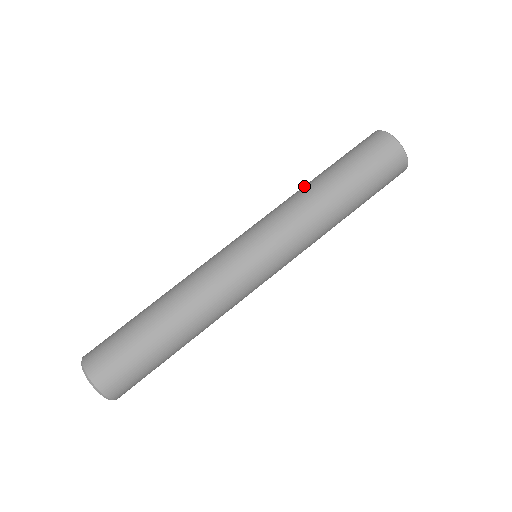
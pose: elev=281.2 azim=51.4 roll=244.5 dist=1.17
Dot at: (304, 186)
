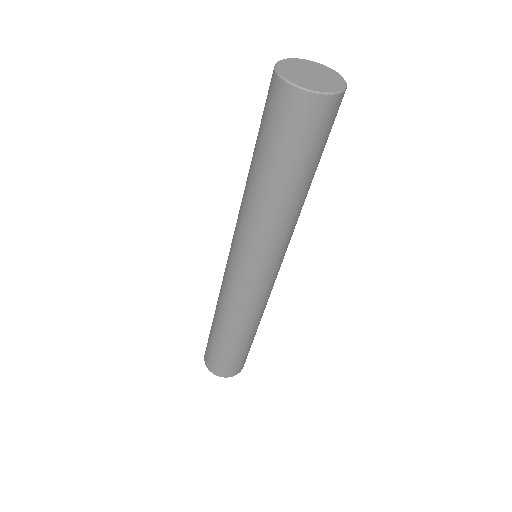
Dot at: (258, 202)
